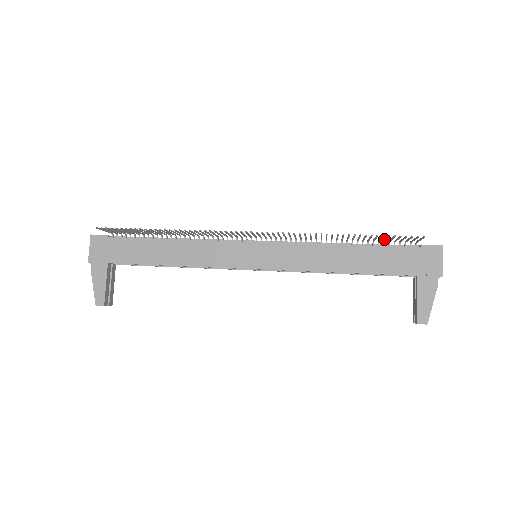
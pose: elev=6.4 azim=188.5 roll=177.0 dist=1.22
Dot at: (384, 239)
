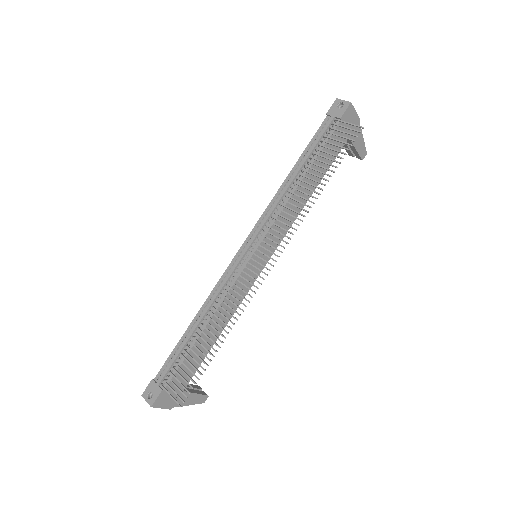
Dot at: (324, 147)
